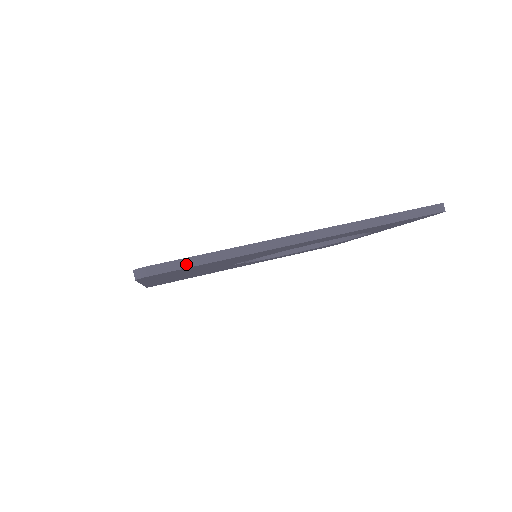
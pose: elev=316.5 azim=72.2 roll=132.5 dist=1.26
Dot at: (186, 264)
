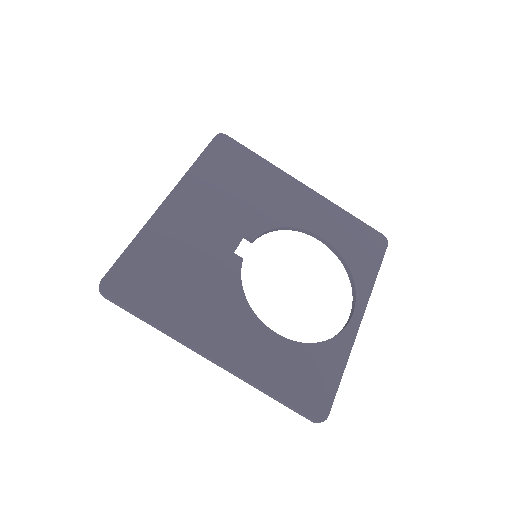
Dot at: (128, 311)
